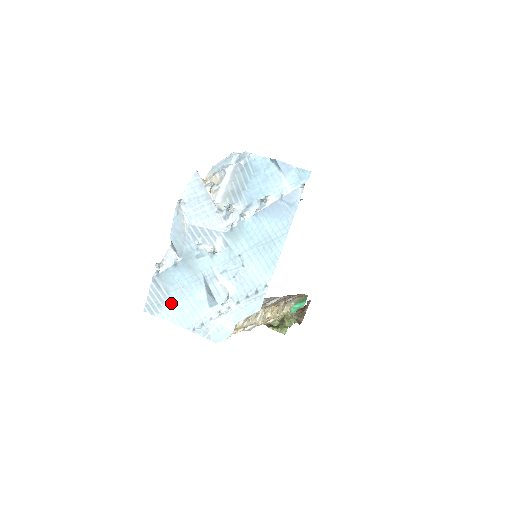
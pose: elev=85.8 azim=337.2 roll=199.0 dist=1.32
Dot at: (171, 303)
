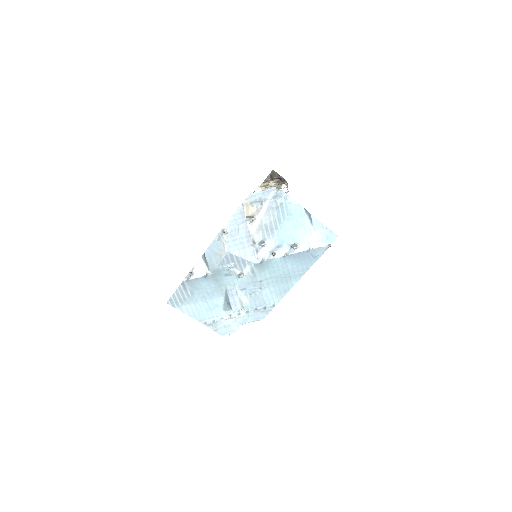
Dot at: (192, 302)
